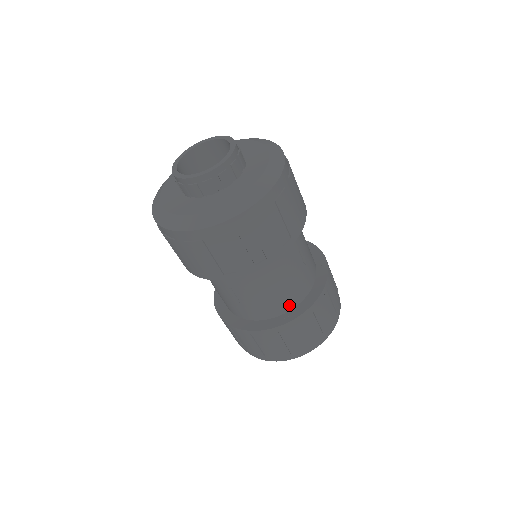
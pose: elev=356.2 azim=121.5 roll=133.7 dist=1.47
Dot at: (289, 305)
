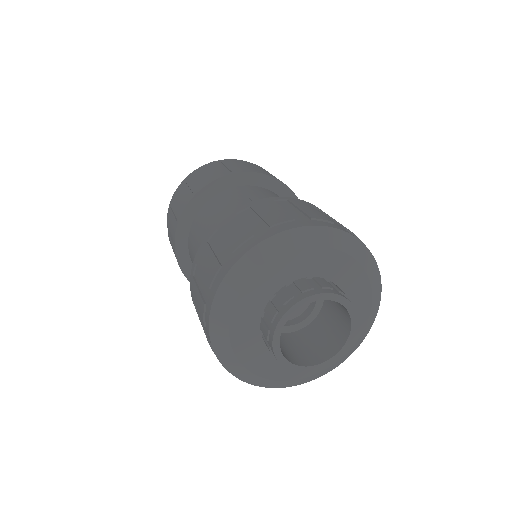
Dot at: occluded
